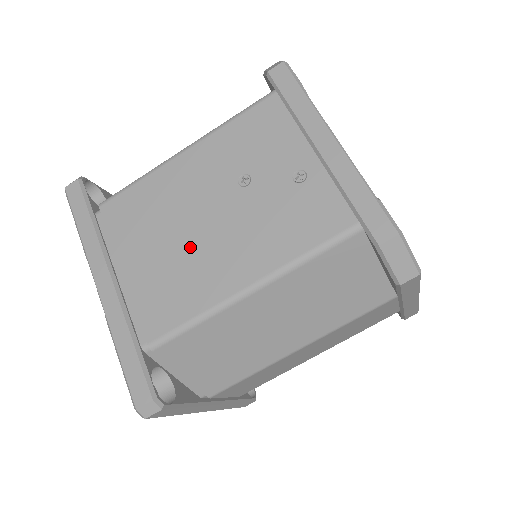
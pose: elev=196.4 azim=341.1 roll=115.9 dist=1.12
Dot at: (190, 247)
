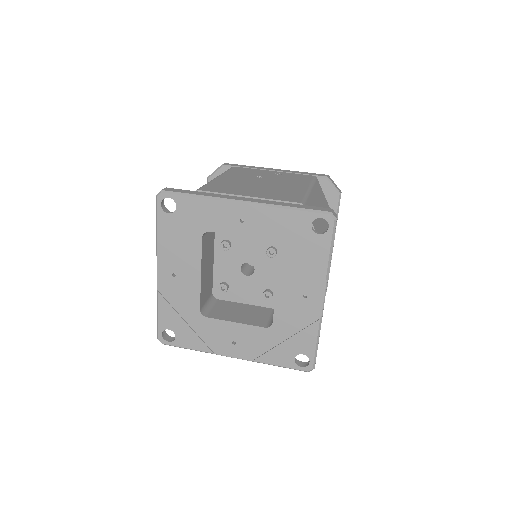
Dot at: (268, 187)
